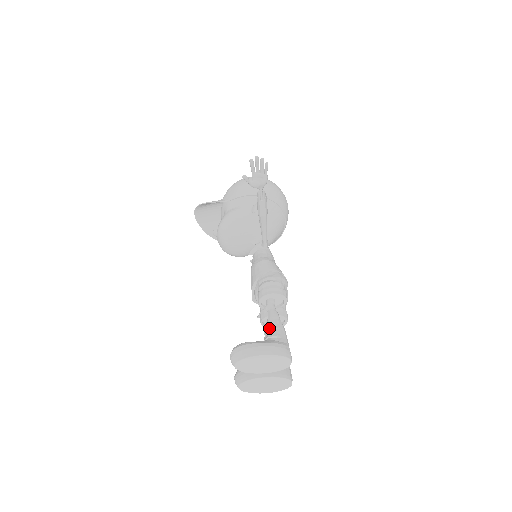
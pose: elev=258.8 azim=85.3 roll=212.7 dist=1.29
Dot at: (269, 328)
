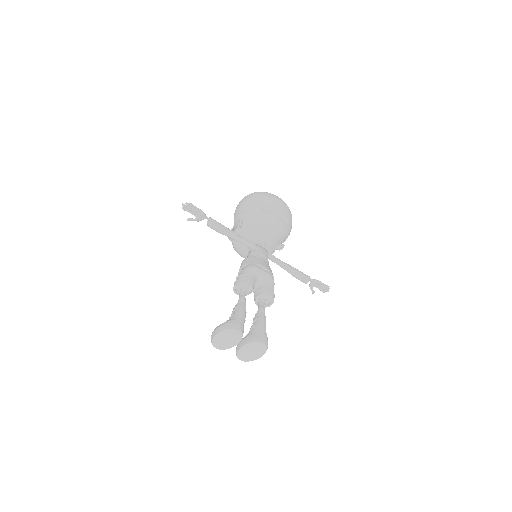
Dot at: (232, 312)
